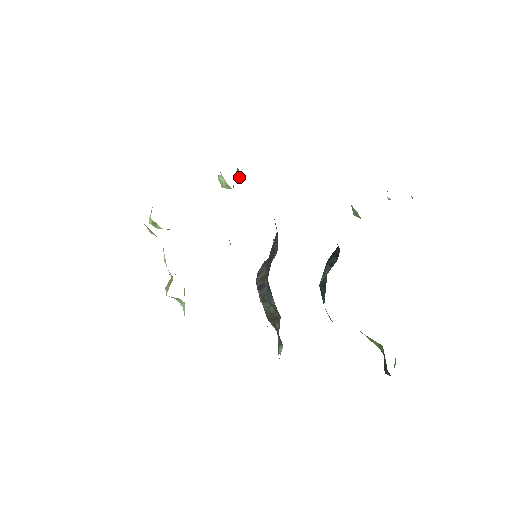
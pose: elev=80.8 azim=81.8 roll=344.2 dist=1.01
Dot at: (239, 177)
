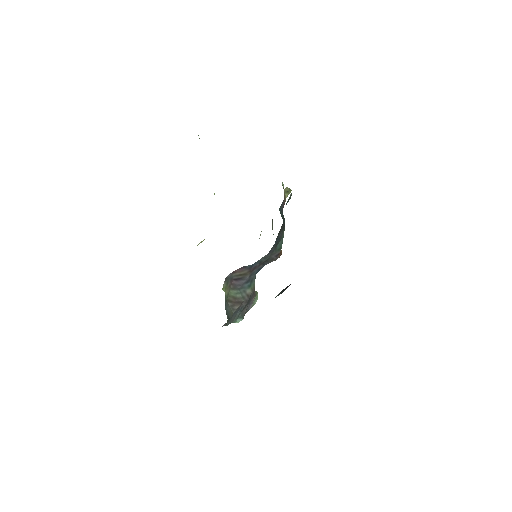
Dot at: (286, 193)
